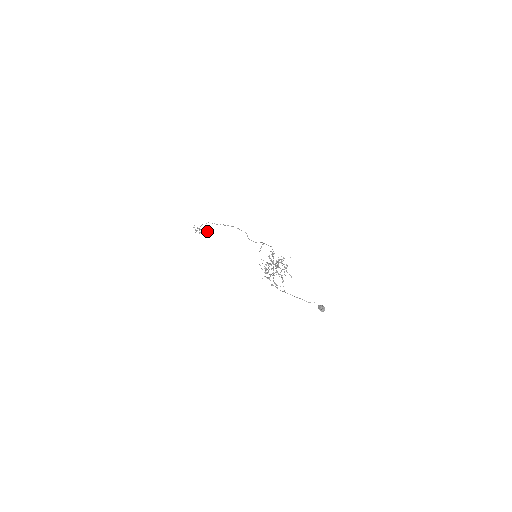
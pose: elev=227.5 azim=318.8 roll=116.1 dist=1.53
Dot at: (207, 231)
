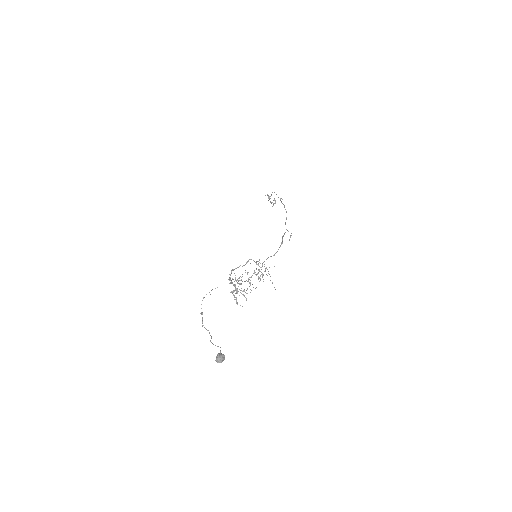
Dot at: occluded
